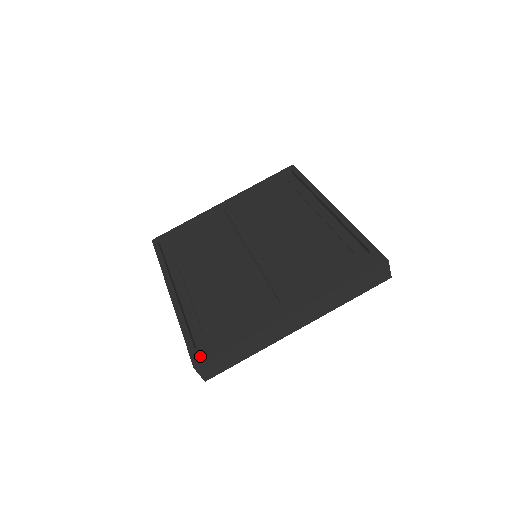
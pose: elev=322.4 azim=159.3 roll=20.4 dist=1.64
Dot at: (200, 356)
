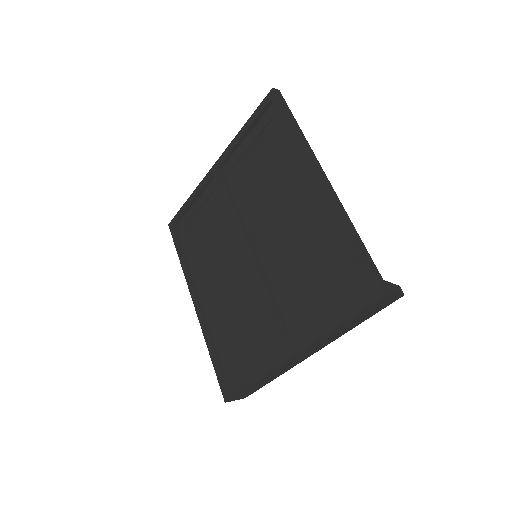
Dot at: (227, 391)
